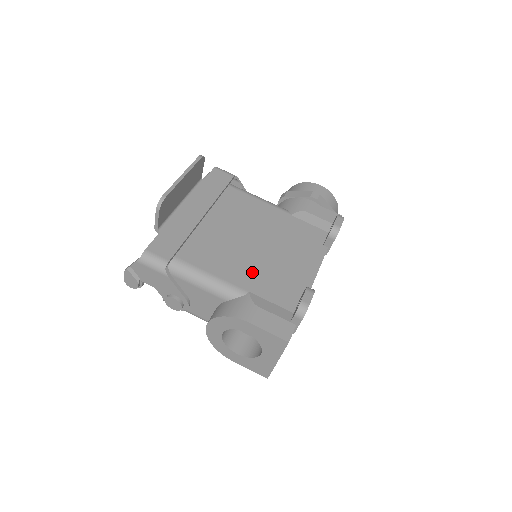
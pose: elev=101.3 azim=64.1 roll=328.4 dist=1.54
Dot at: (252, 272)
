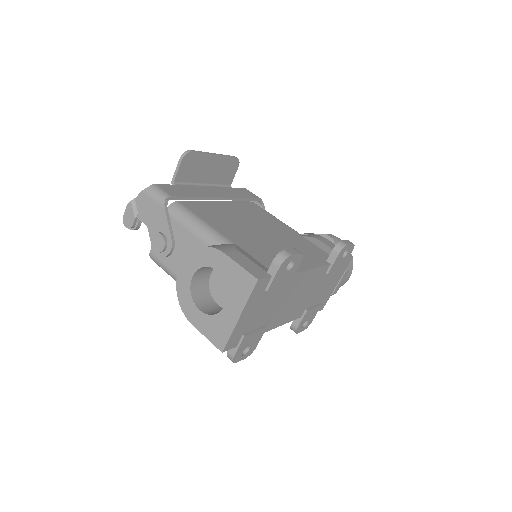
Dot at: (246, 238)
